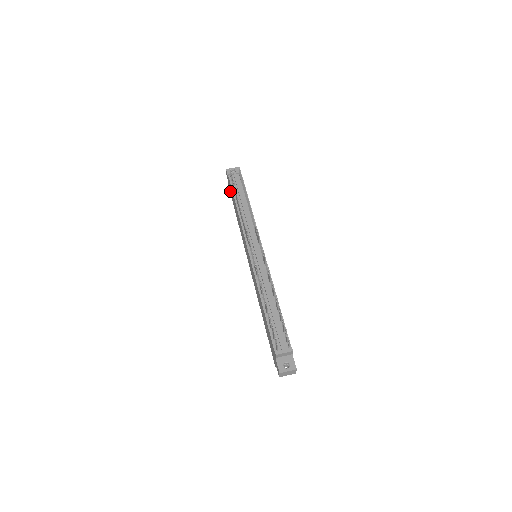
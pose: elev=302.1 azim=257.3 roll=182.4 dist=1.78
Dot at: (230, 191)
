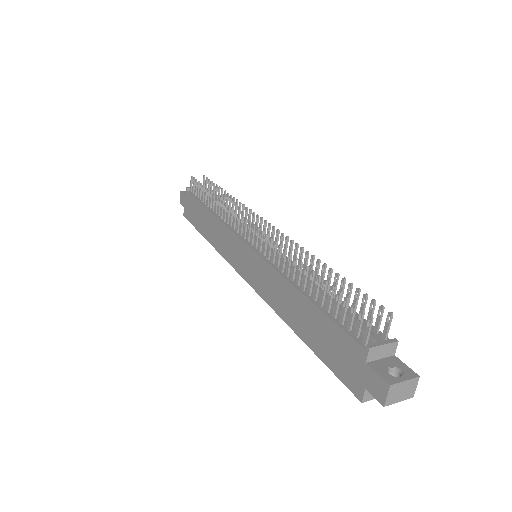
Dot at: (188, 215)
